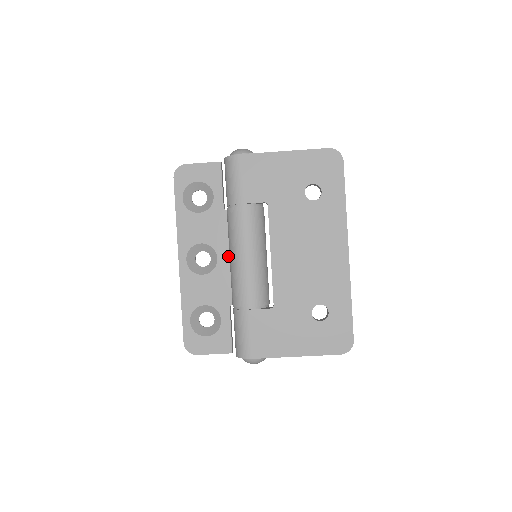
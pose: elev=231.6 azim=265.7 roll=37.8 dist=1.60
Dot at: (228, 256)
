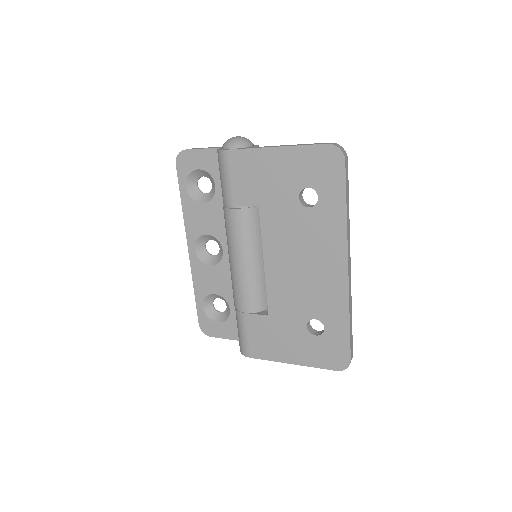
Dot at: occluded
